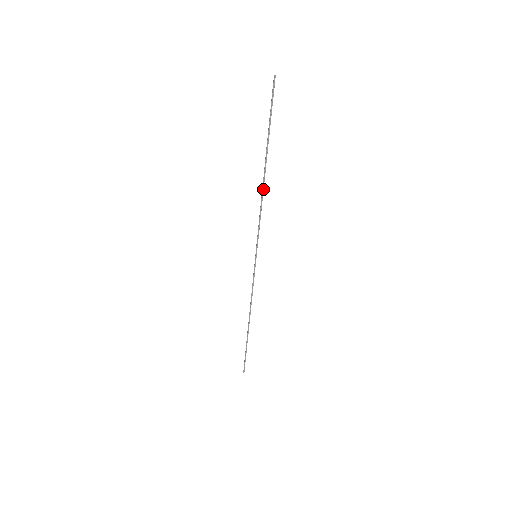
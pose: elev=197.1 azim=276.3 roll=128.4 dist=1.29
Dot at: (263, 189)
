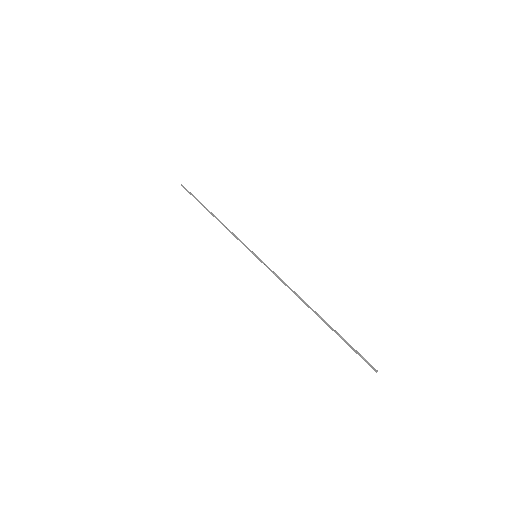
Dot at: (300, 299)
